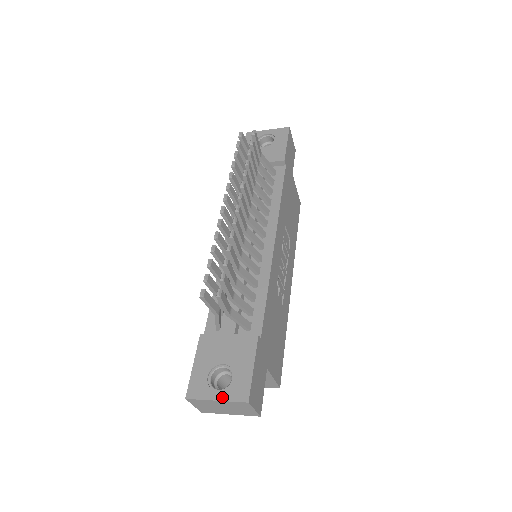
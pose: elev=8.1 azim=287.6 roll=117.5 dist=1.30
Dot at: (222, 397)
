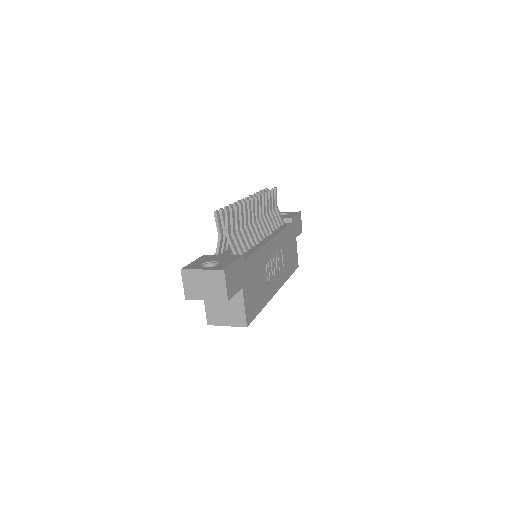
Dot at: (207, 268)
